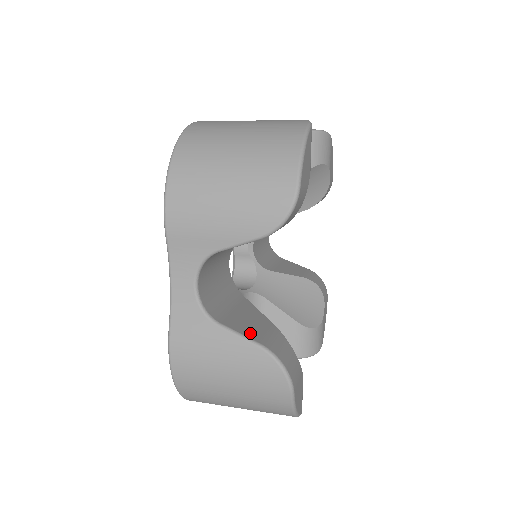
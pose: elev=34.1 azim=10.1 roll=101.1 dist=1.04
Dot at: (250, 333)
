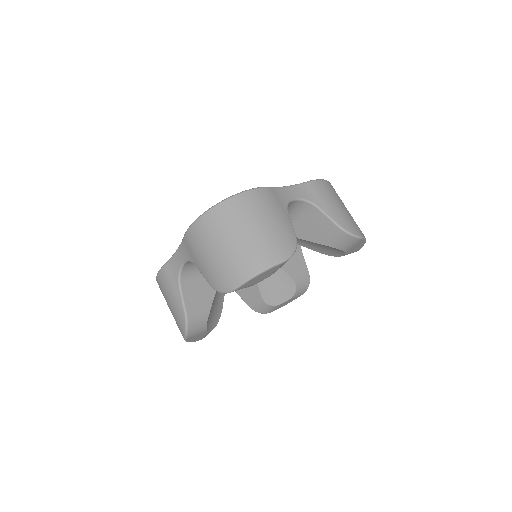
Dot at: (189, 303)
